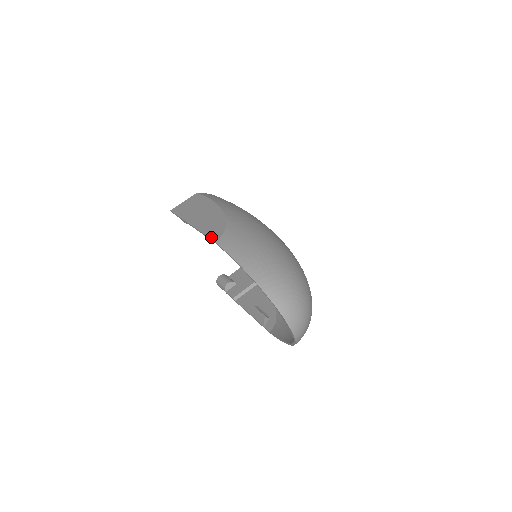
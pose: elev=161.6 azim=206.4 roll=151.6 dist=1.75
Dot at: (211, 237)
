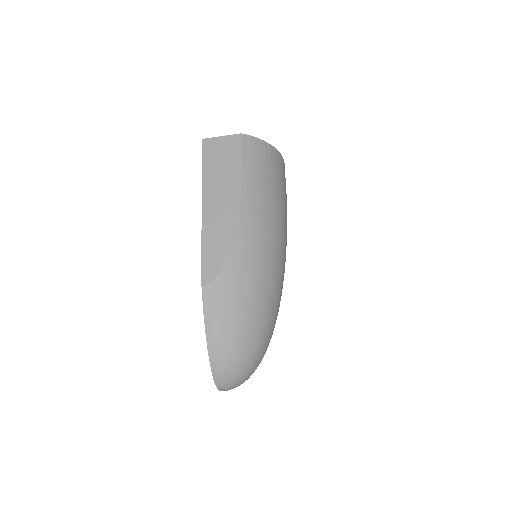
Dot at: (203, 270)
